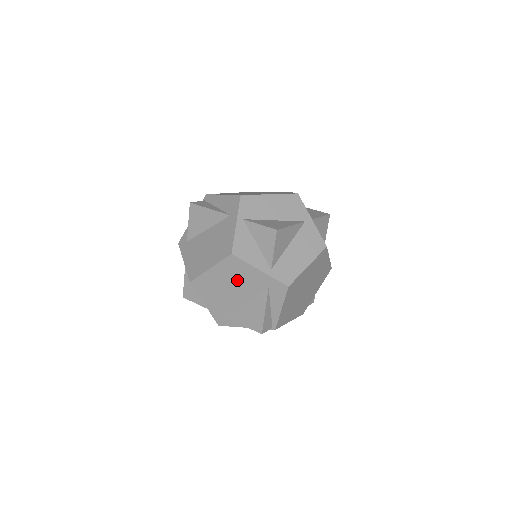
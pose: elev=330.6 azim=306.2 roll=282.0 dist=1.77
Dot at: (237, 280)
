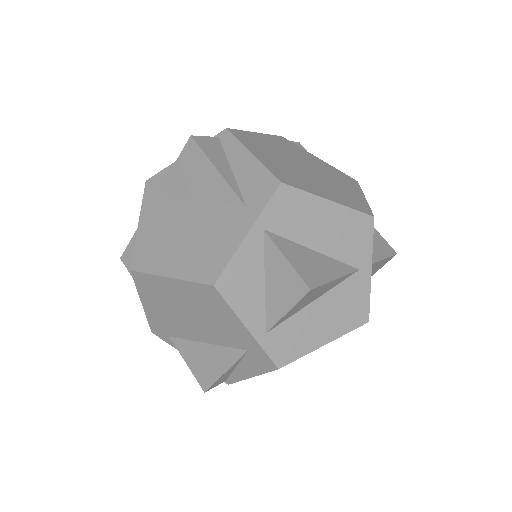
Dot at: (204, 314)
